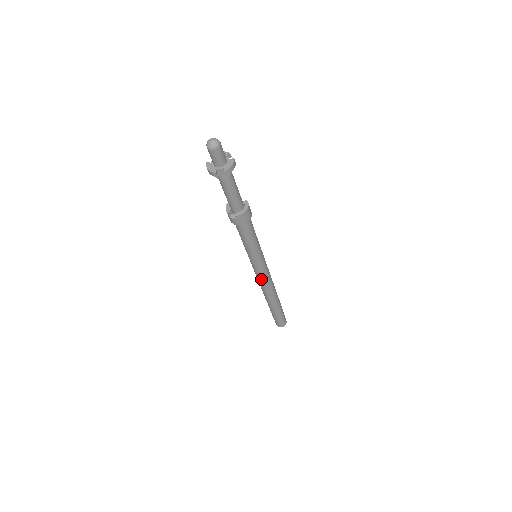
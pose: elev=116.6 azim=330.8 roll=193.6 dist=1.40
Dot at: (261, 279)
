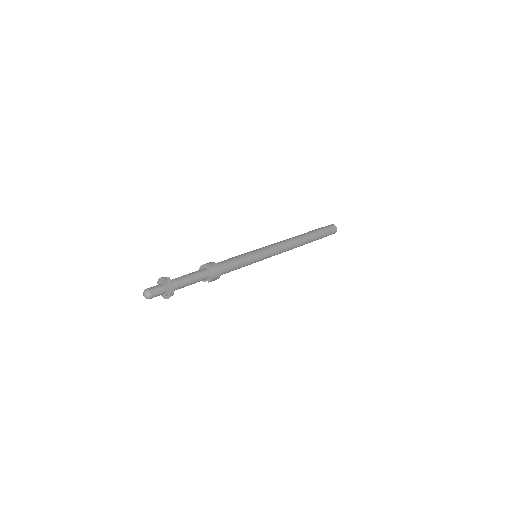
Dot at: occluded
